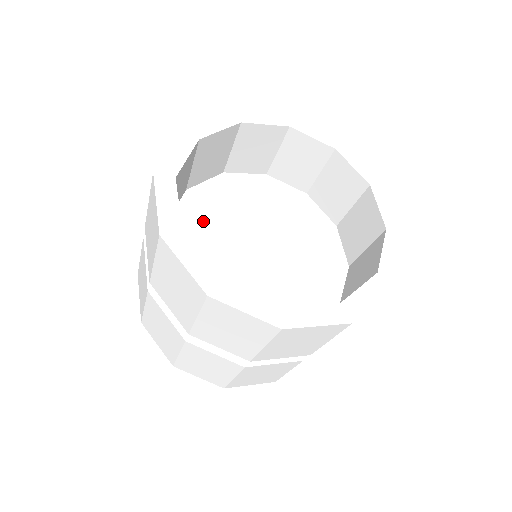
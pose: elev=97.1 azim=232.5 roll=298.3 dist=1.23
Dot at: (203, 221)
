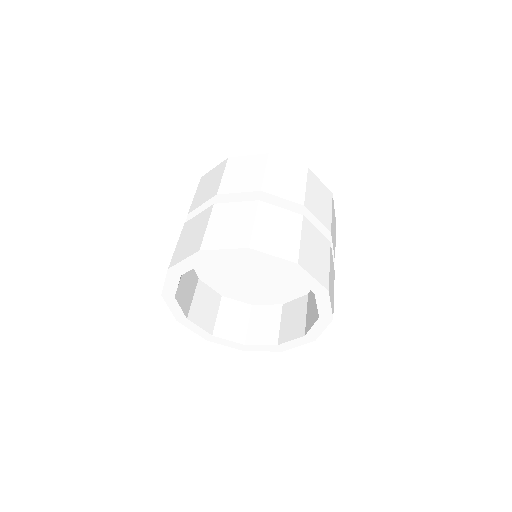
Dot at: occluded
